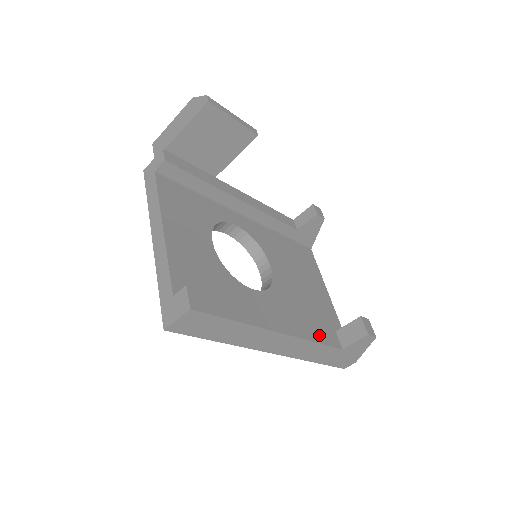
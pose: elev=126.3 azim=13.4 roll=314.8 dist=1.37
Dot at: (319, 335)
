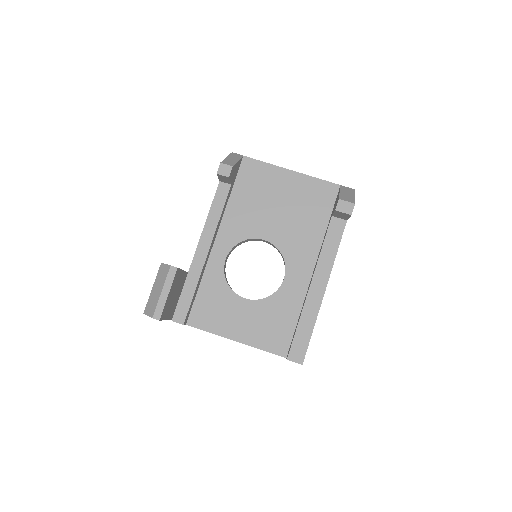
Dot at: (332, 243)
